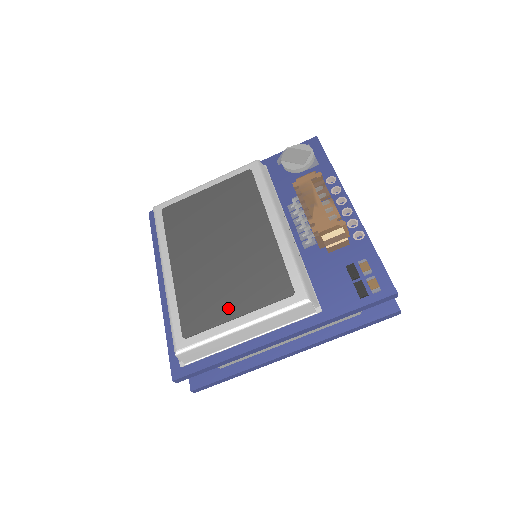
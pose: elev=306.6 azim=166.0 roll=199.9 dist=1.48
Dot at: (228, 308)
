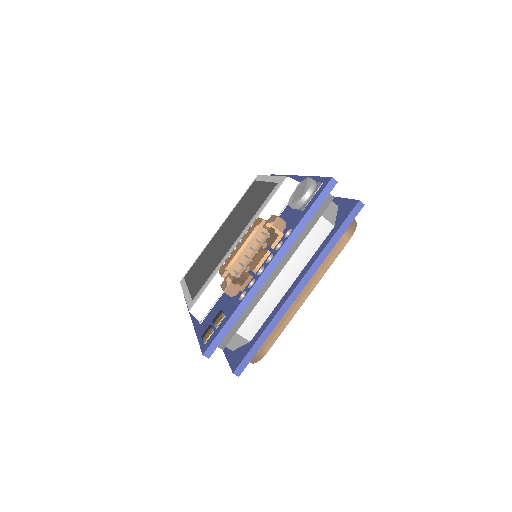
Dot at: (193, 278)
